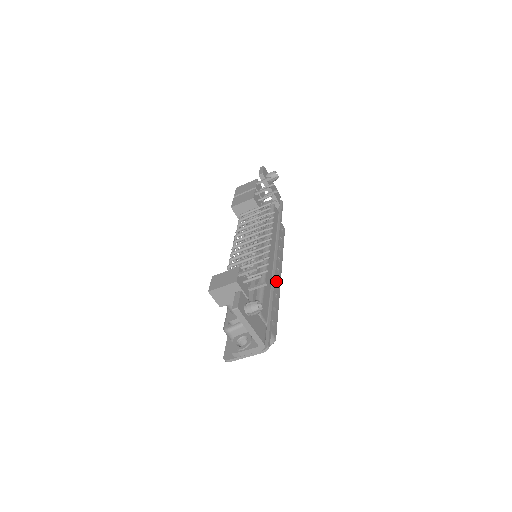
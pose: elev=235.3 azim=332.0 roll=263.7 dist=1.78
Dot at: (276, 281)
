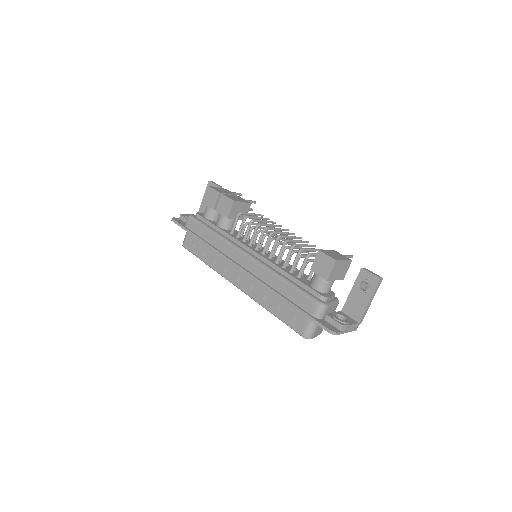
Dot at: occluded
